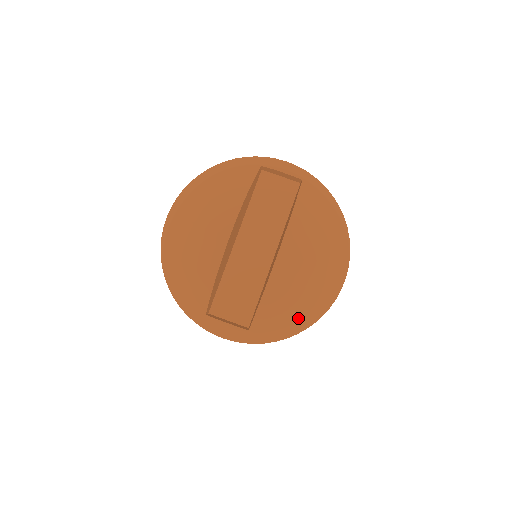
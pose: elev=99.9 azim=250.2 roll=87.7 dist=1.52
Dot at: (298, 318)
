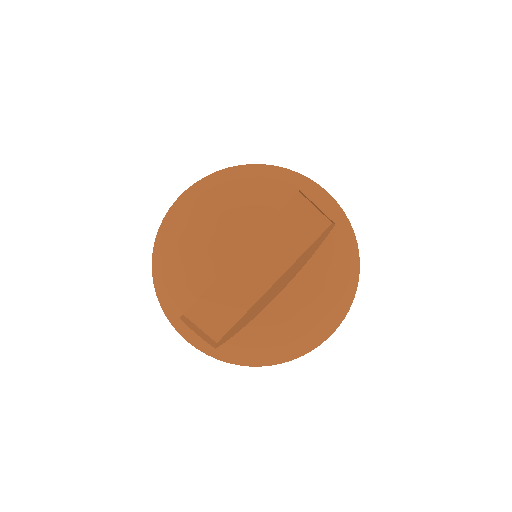
Dot at: (267, 356)
